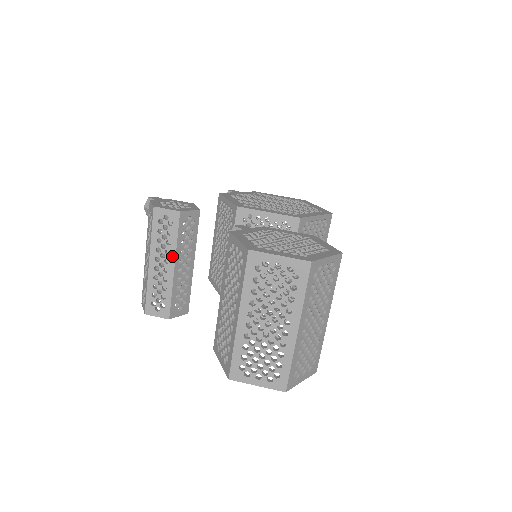
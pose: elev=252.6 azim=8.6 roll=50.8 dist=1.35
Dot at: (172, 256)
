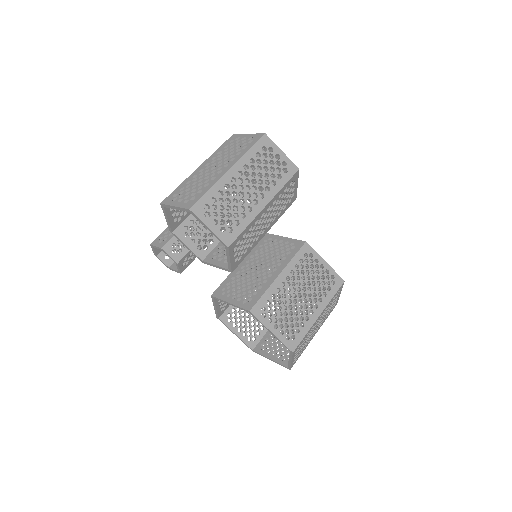
Dot at: occluded
